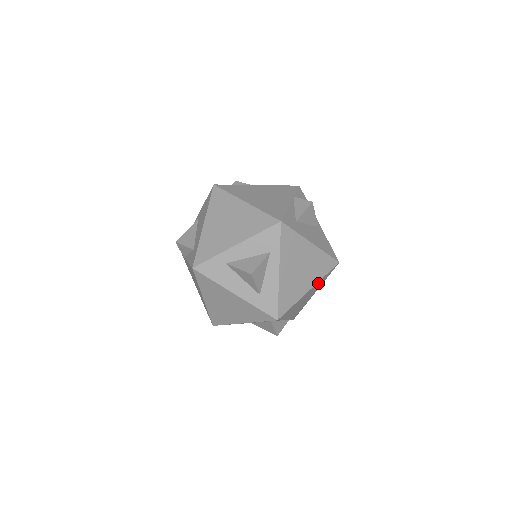
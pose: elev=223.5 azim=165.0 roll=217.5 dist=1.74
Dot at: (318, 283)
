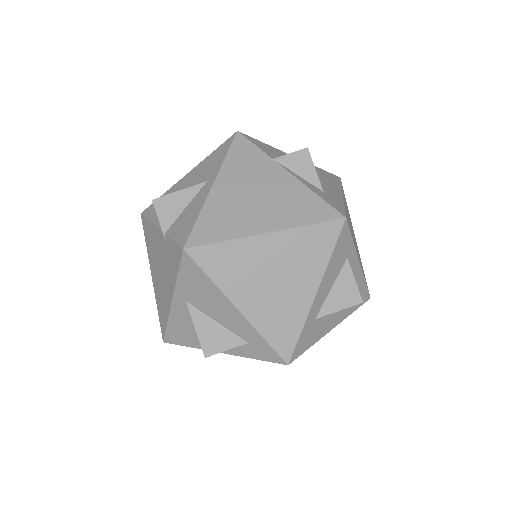
Dot at: occluded
